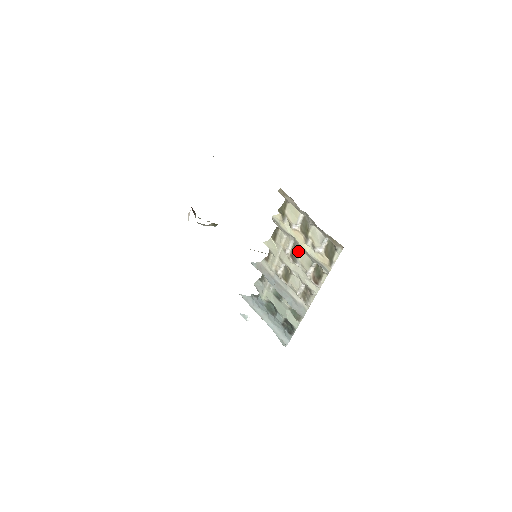
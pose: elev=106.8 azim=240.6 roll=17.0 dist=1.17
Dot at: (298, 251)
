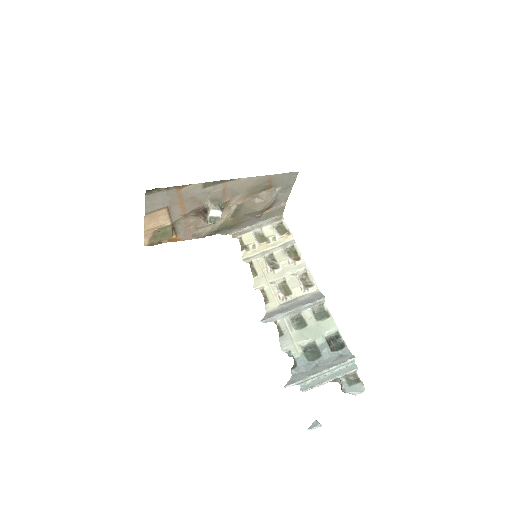
Dot at: (272, 257)
